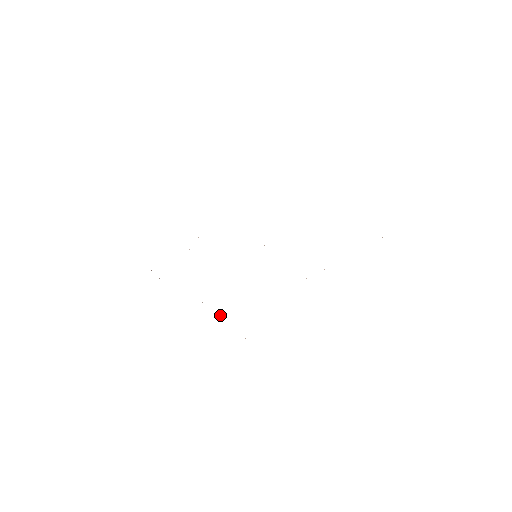
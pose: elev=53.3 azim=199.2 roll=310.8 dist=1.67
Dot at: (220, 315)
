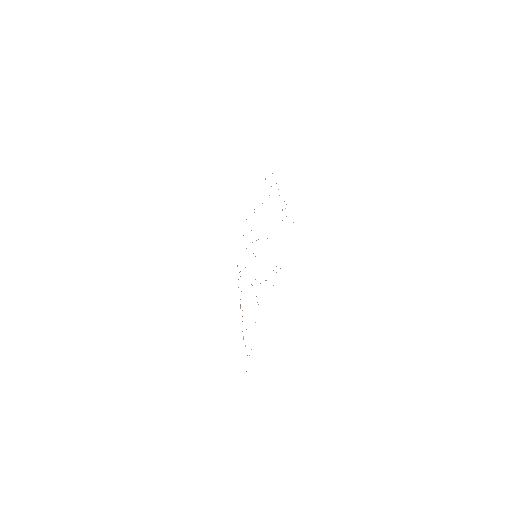
Dot at: occluded
